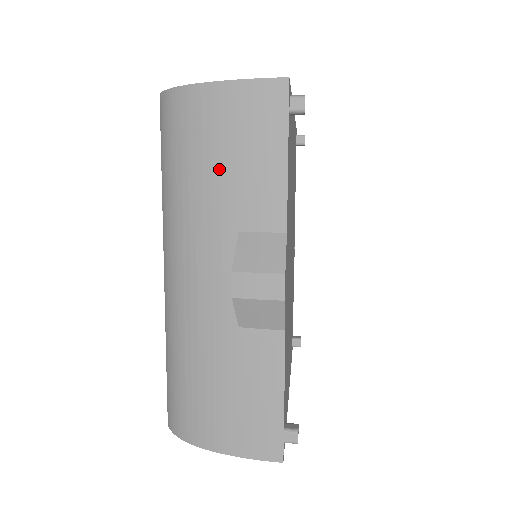
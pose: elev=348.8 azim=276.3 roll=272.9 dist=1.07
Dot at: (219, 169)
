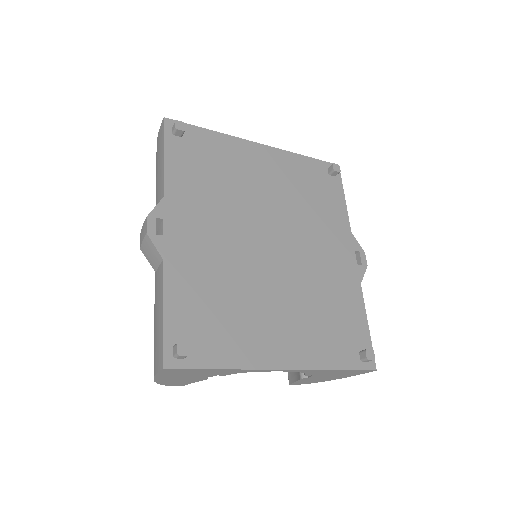
Dot at: occluded
